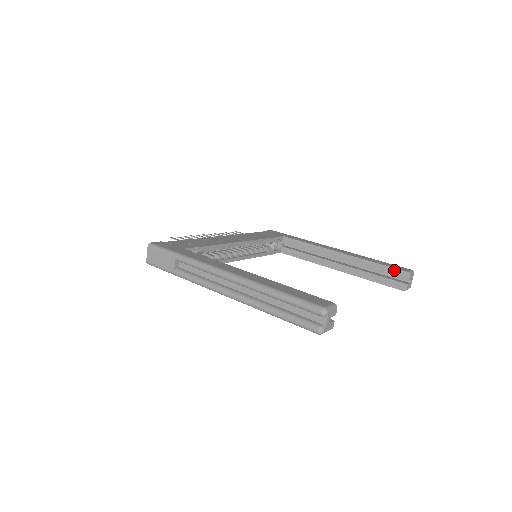
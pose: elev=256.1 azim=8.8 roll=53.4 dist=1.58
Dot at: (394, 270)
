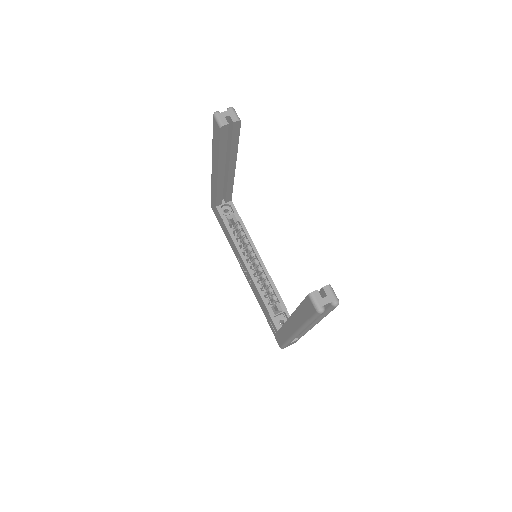
Dot at: occluded
